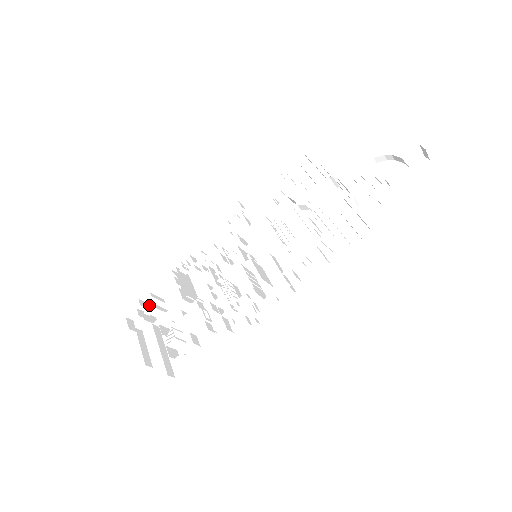
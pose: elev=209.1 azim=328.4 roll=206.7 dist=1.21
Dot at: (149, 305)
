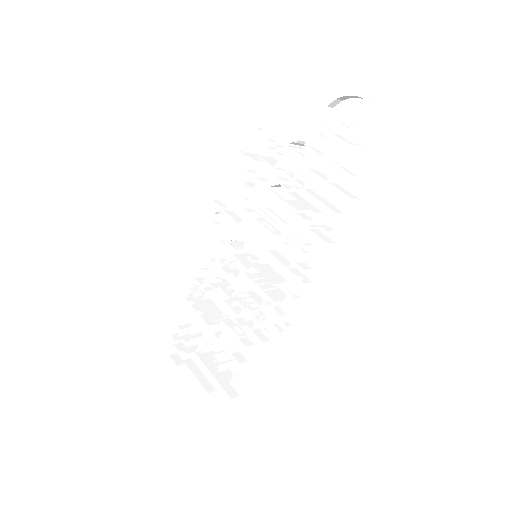
Dot at: occluded
